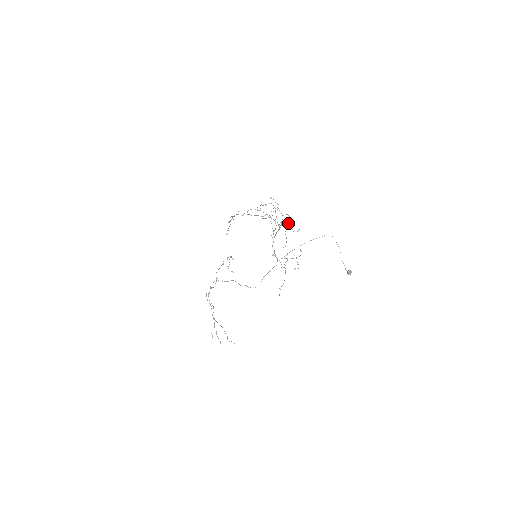
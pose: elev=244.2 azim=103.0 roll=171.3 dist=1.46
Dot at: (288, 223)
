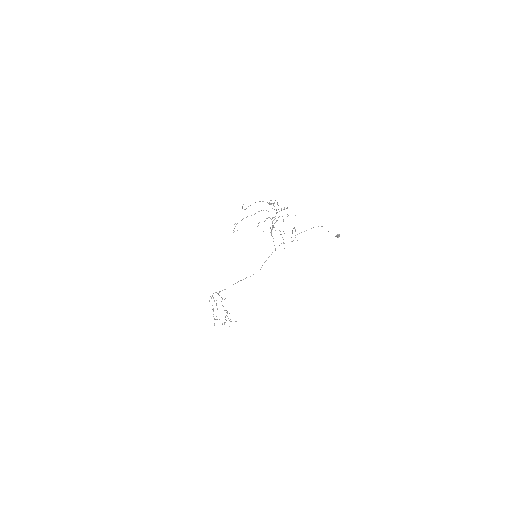
Dot at: (284, 207)
